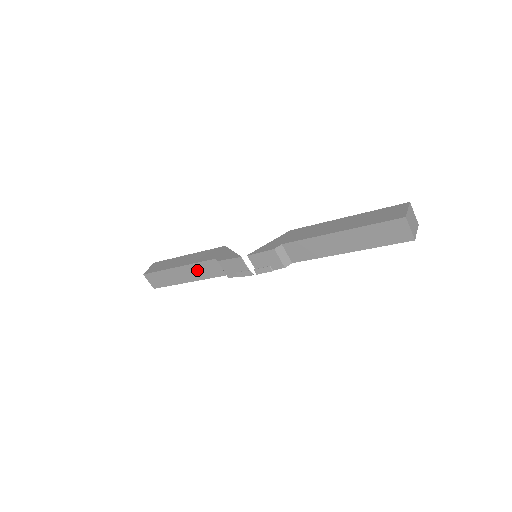
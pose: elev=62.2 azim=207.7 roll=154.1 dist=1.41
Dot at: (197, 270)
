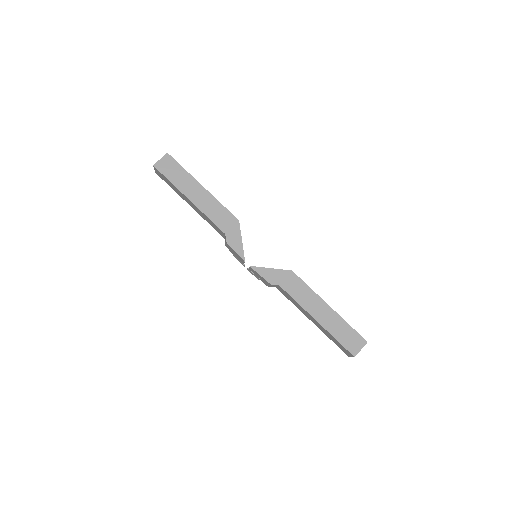
Dot at: (204, 216)
